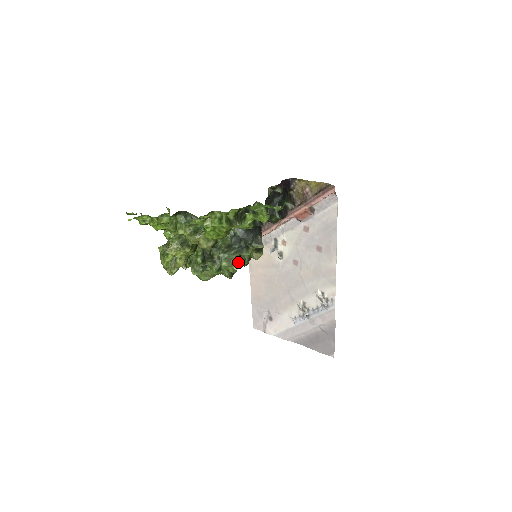
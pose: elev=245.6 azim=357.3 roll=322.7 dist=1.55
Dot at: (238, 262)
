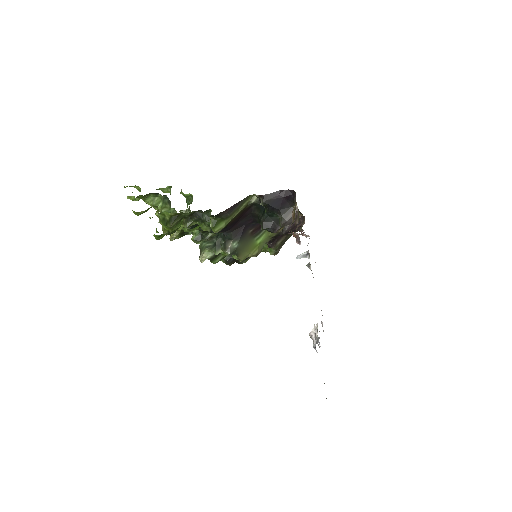
Dot at: (211, 256)
